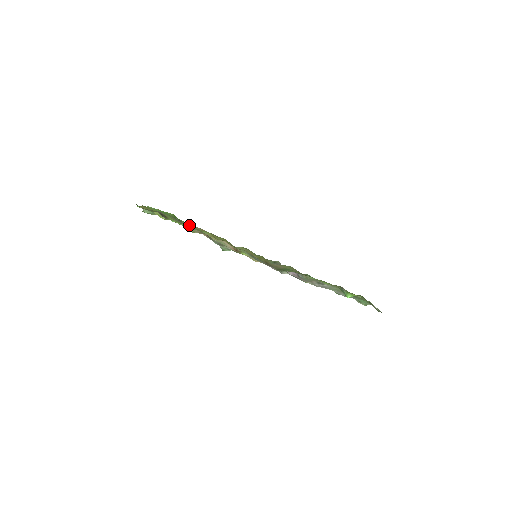
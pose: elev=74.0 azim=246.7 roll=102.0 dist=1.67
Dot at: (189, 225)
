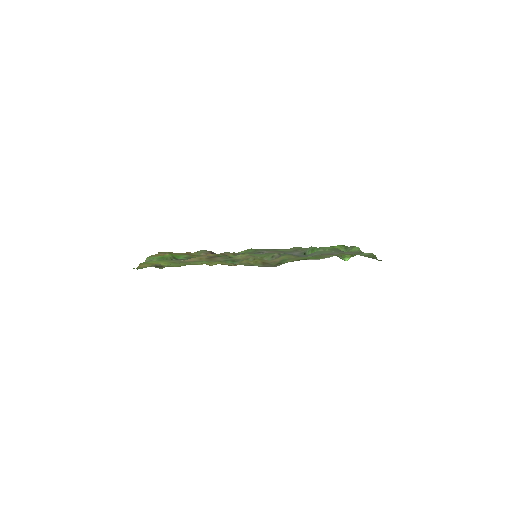
Dot at: (188, 256)
